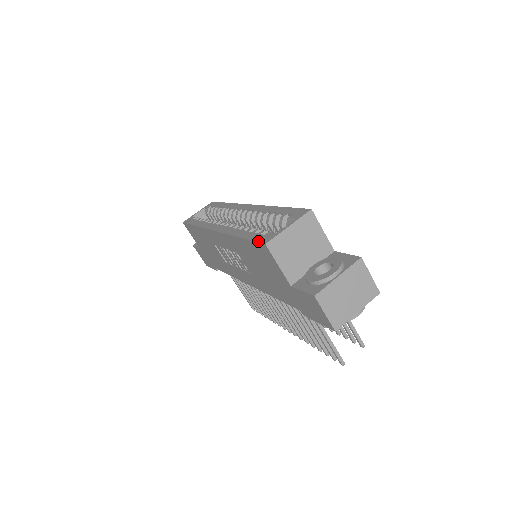
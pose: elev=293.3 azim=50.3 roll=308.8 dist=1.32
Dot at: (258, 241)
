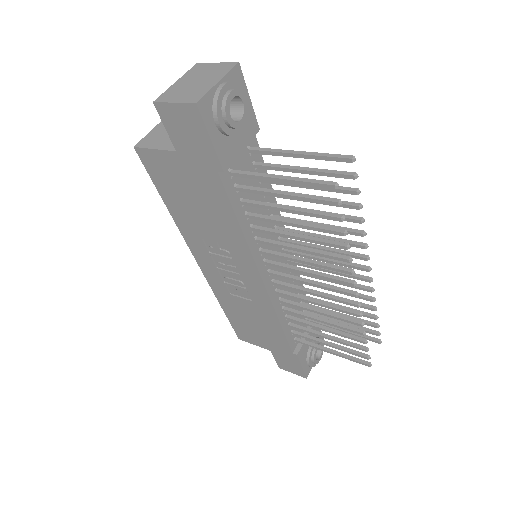
Dot at: (143, 163)
